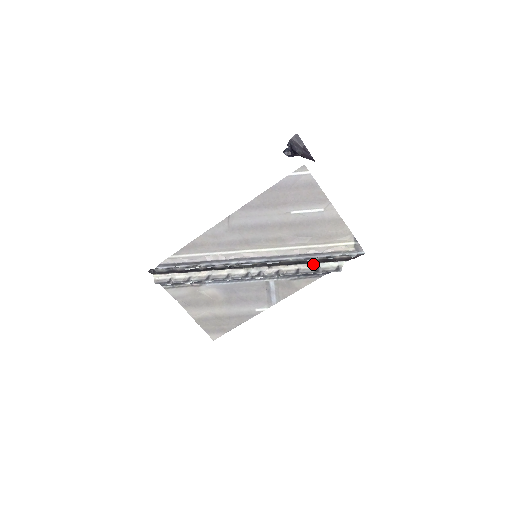
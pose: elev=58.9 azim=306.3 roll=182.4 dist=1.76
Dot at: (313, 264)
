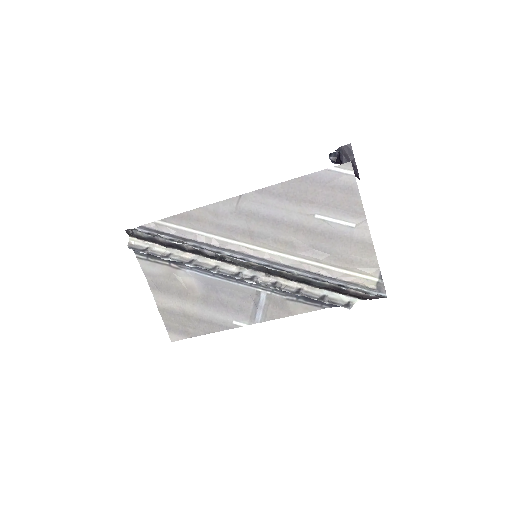
Dot at: (320, 289)
